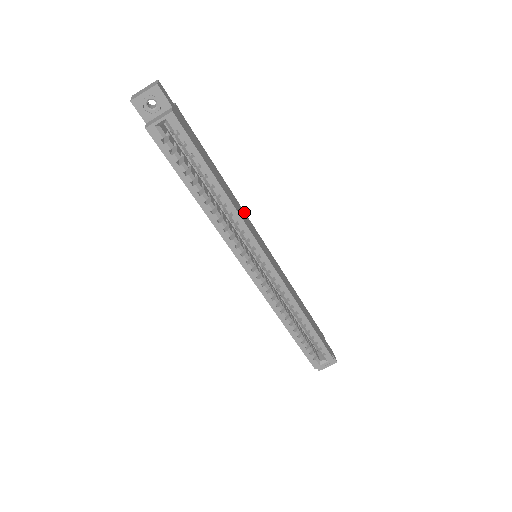
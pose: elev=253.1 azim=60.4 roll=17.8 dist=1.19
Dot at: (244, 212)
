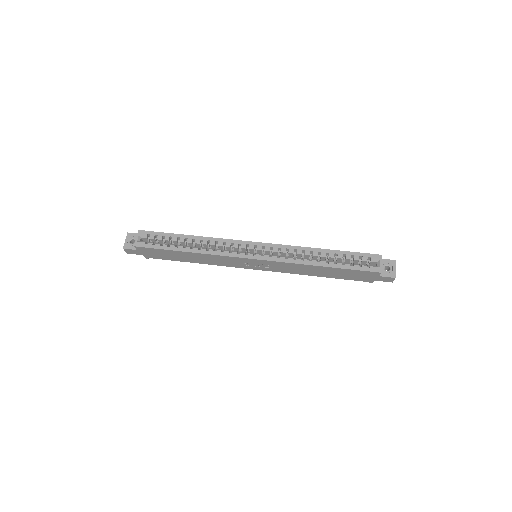
Dot at: occluded
